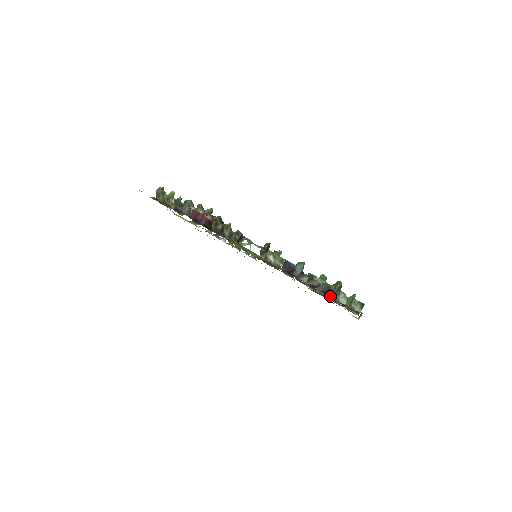
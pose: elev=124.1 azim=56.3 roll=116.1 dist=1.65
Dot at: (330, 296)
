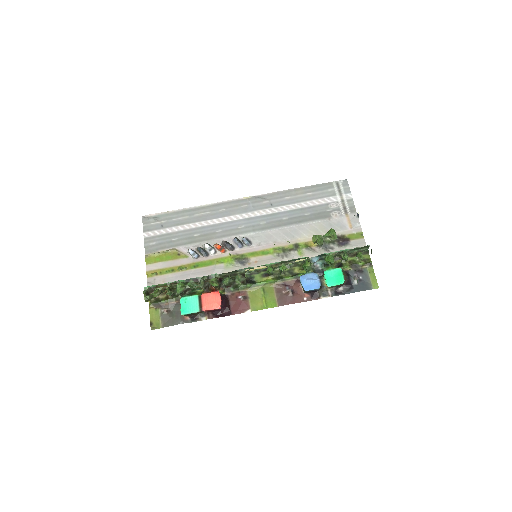
Dot at: (351, 284)
